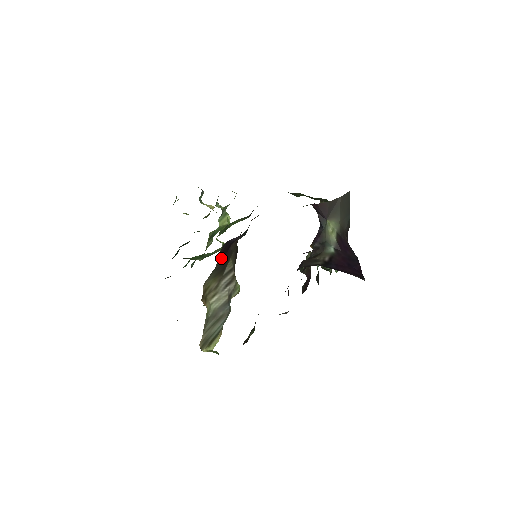
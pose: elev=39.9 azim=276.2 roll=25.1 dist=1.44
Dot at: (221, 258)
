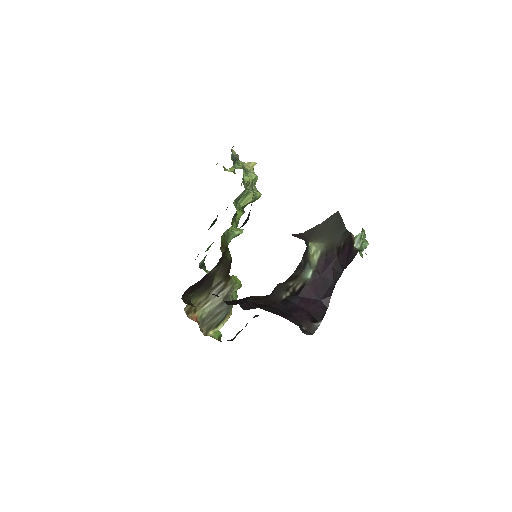
Dot at: (195, 289)
